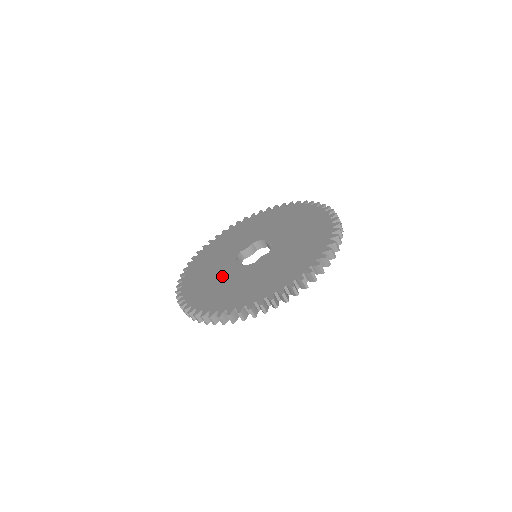
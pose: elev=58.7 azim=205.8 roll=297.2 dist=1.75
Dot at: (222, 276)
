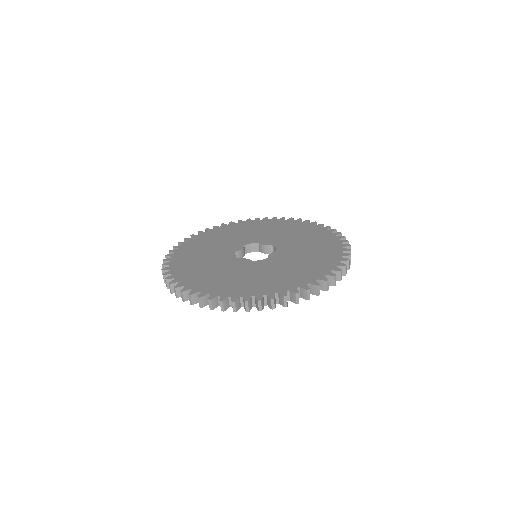
Dot at: (234, 270)
